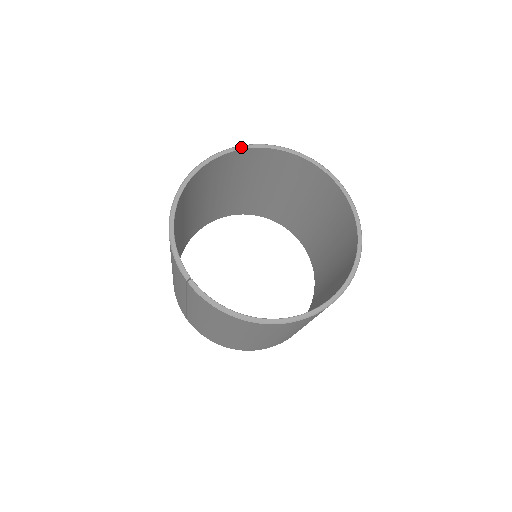
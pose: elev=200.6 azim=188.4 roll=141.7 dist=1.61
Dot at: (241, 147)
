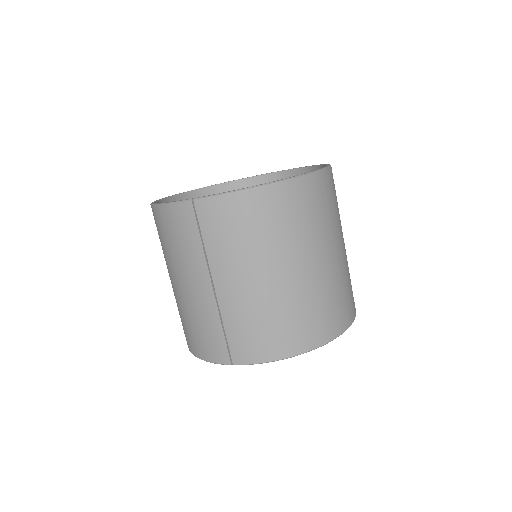
Dot at: (189, 191)
